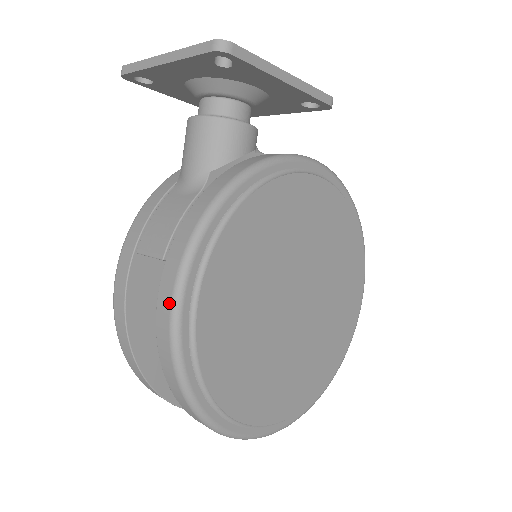
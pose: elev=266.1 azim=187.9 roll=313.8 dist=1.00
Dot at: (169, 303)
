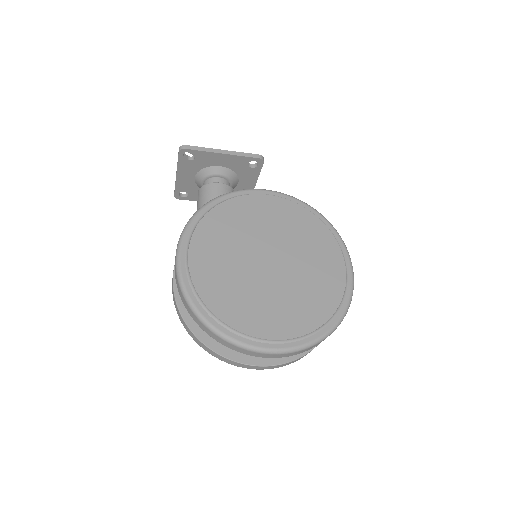
Dot at: (175, 258)
